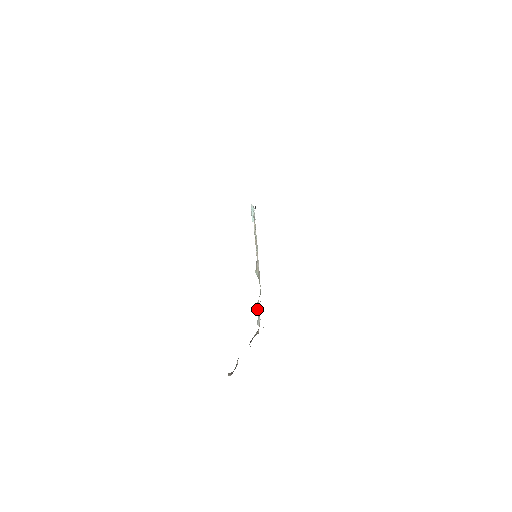
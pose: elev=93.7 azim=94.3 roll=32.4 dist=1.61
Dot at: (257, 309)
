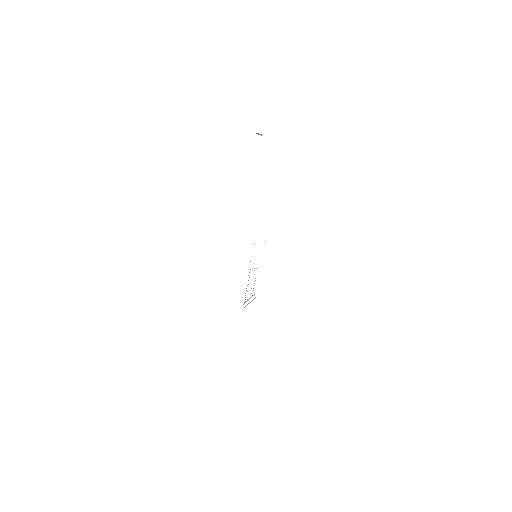
Dot at: occluded
